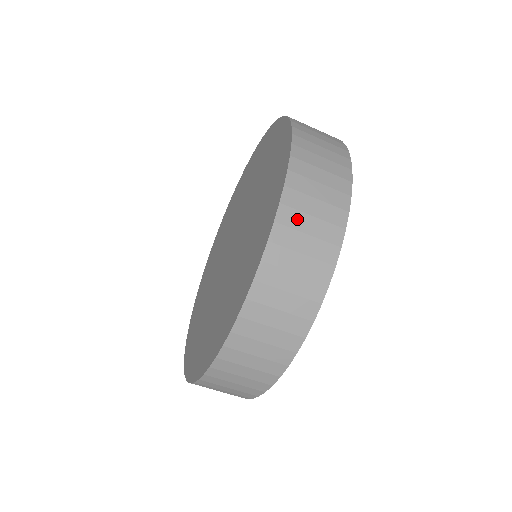
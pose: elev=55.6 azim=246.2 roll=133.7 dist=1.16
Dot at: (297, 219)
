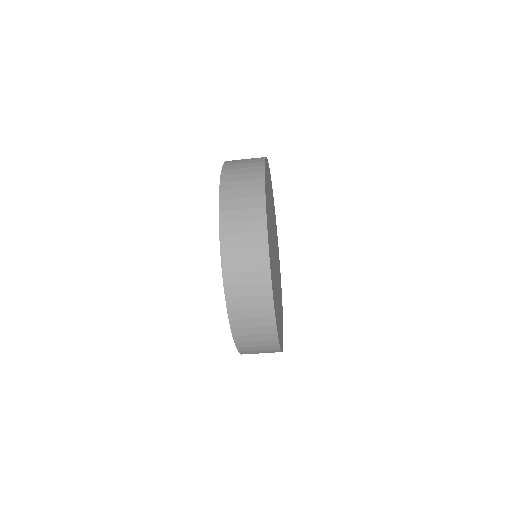
Dot at: (240, 302)
